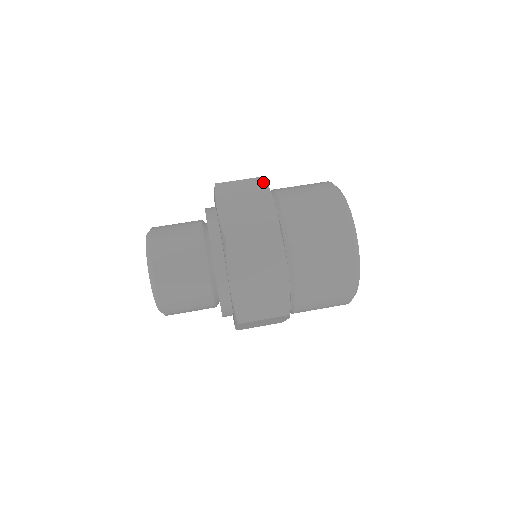
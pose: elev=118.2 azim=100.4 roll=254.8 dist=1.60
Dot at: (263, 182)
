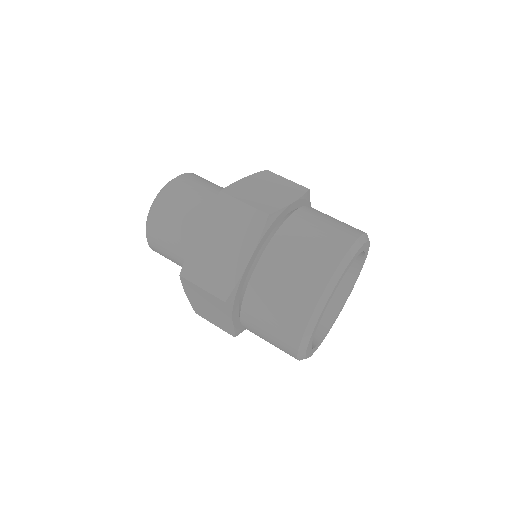
Dot at: (261, 224)
